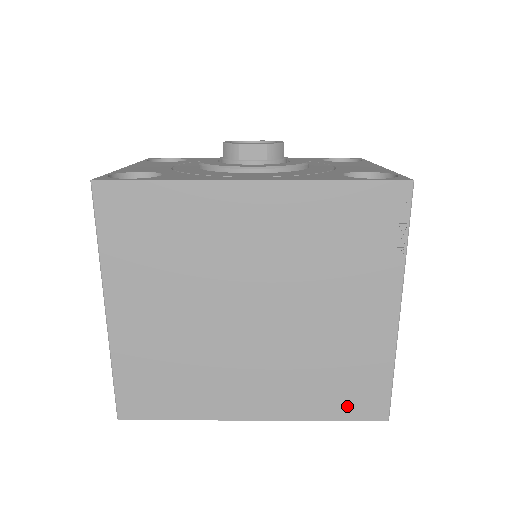
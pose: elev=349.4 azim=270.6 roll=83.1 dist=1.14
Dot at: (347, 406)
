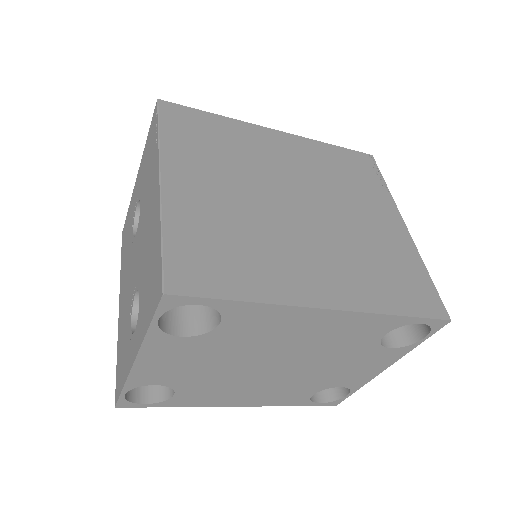
Dot at: (409, 301)
